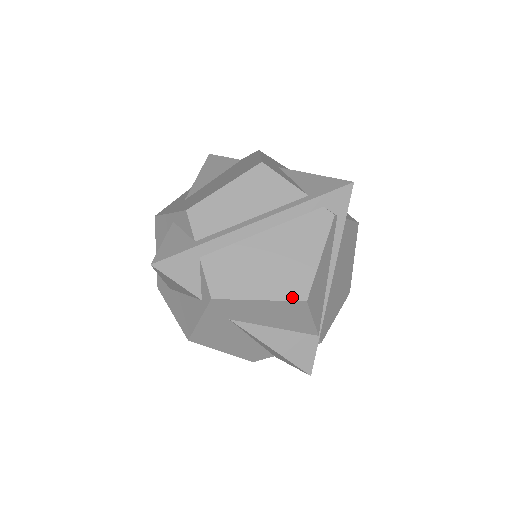
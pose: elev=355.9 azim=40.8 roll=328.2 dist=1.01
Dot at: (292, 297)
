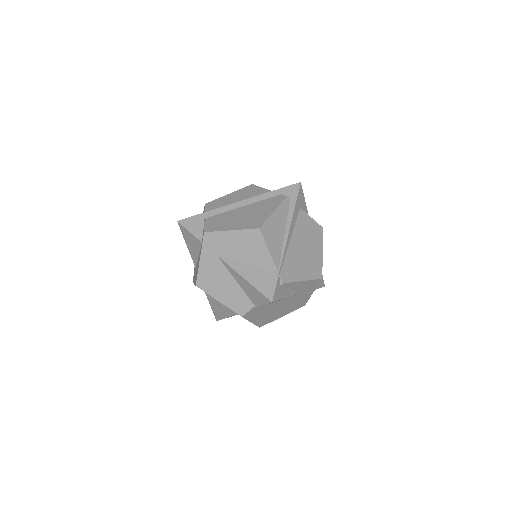
Dot at: (251, 227)
